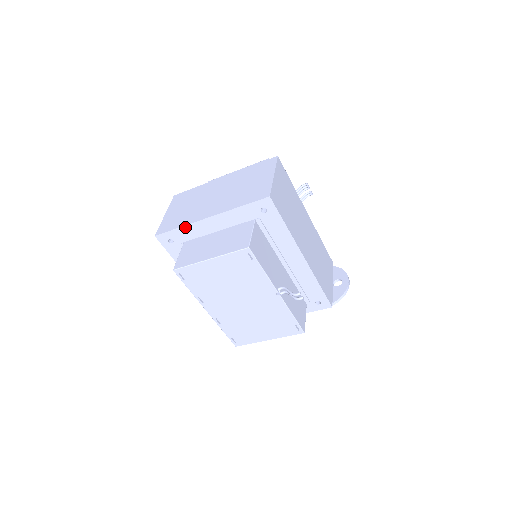
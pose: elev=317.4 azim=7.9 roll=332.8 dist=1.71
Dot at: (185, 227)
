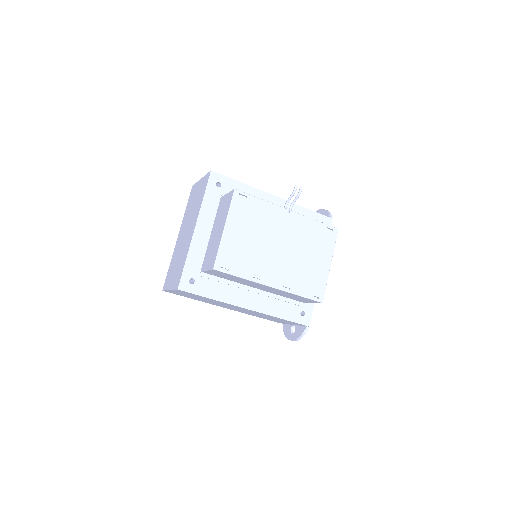
Dot at: (189, 255)
